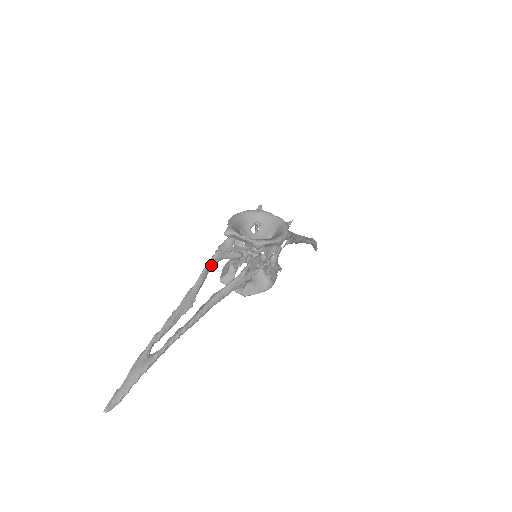
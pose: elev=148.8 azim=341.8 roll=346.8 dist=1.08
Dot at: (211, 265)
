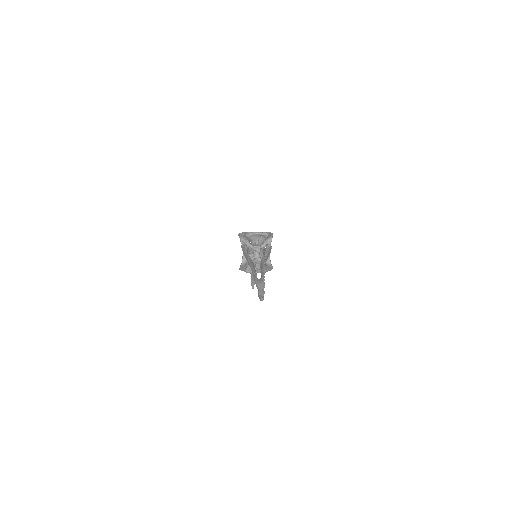
Dot at: (247, 252)
